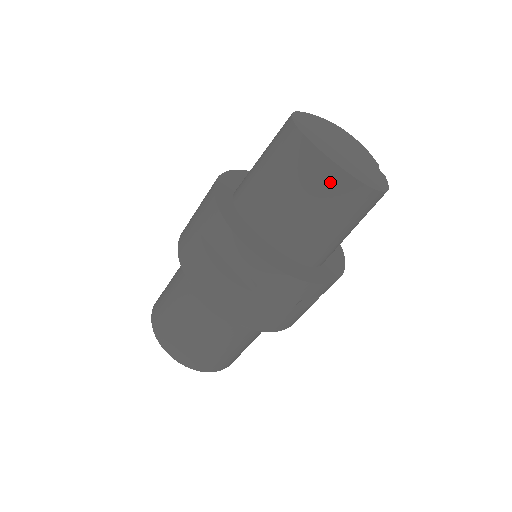
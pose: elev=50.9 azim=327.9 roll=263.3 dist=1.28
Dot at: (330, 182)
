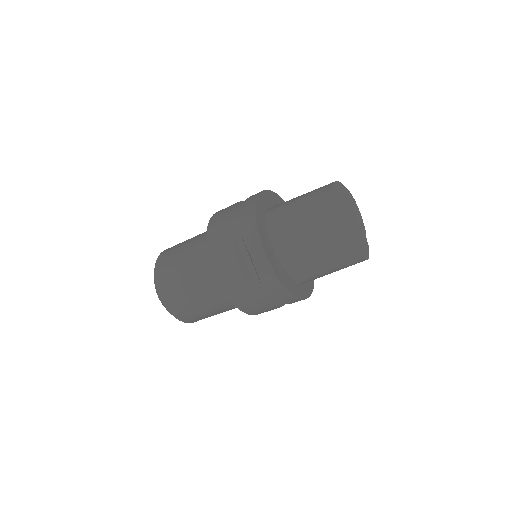
Dot at: (340, 243)
